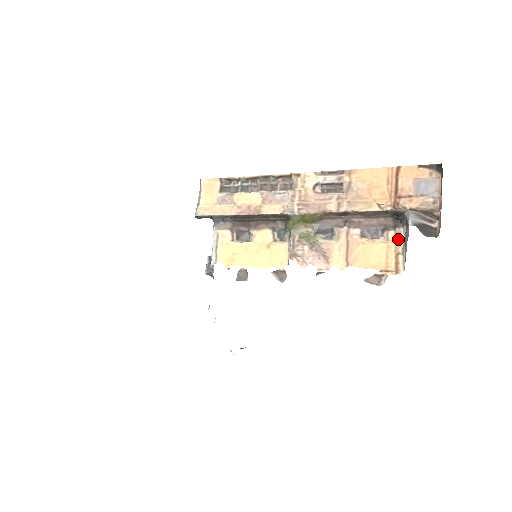
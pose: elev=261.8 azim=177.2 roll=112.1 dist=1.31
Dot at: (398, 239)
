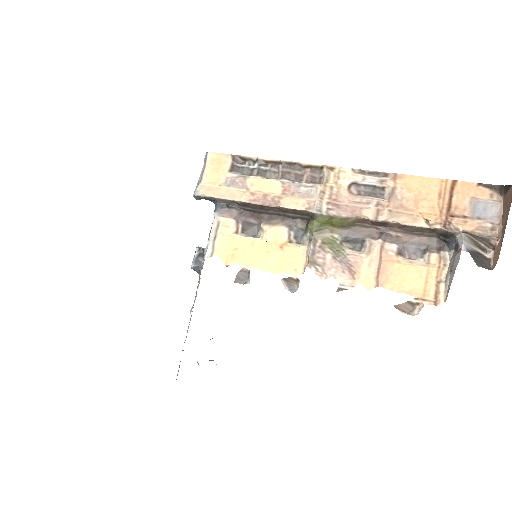
Dot at: (442, 264)
